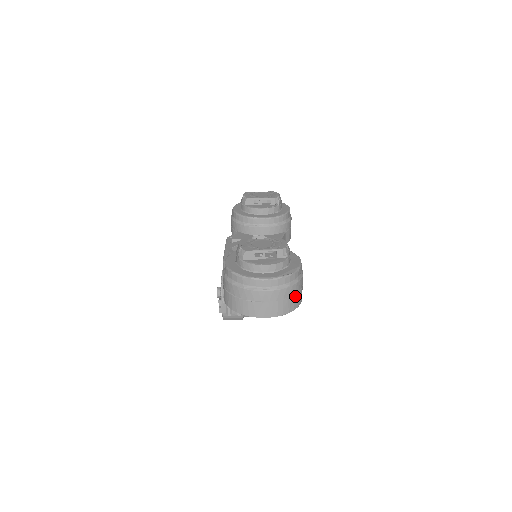
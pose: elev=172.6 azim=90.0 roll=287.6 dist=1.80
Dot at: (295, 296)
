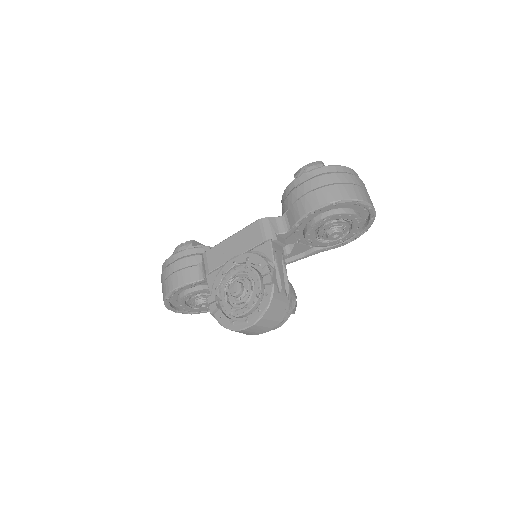
Dot at: occluded
